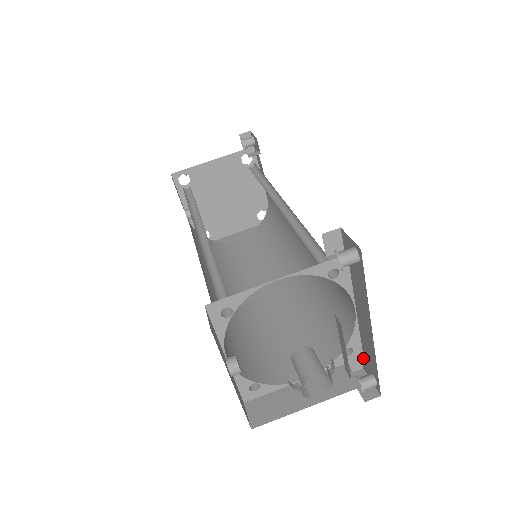
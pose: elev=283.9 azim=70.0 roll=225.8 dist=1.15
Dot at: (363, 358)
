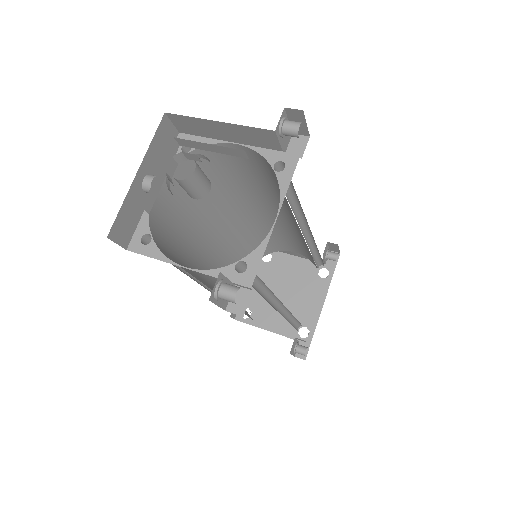
Dot at: (250, 292)
